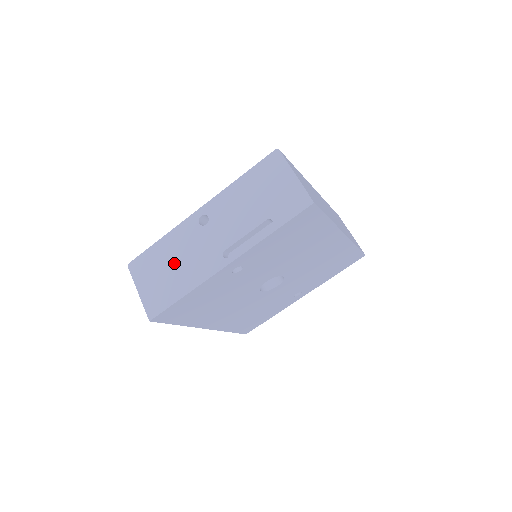
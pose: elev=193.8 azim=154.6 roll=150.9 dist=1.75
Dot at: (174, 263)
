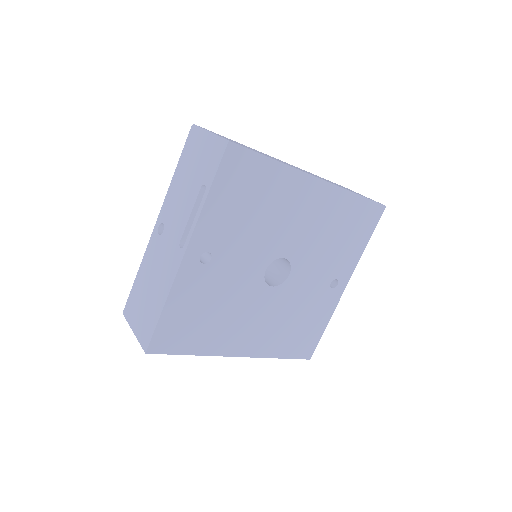
Dot at: (150, 284)
